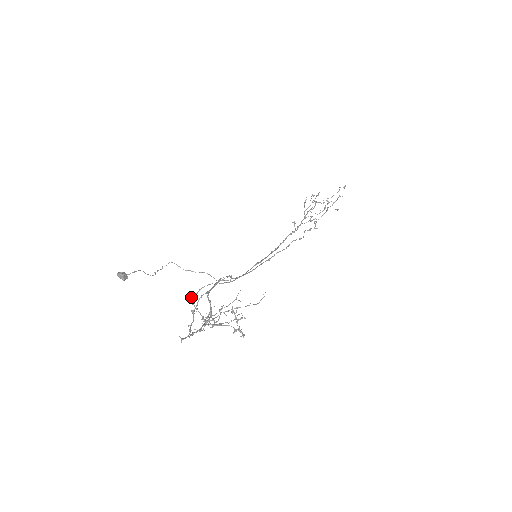
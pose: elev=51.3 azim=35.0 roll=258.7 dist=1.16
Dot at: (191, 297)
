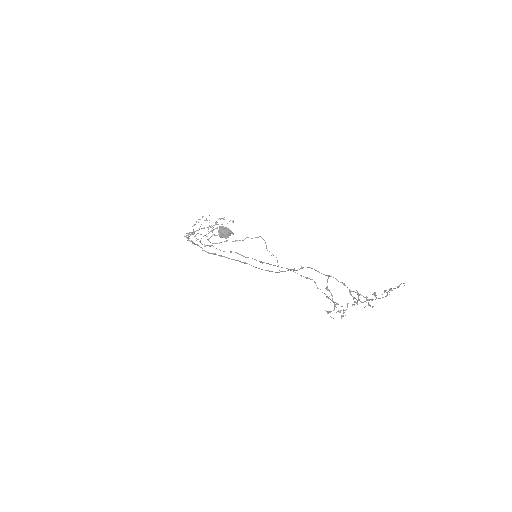
Dot at: (307, 277)
